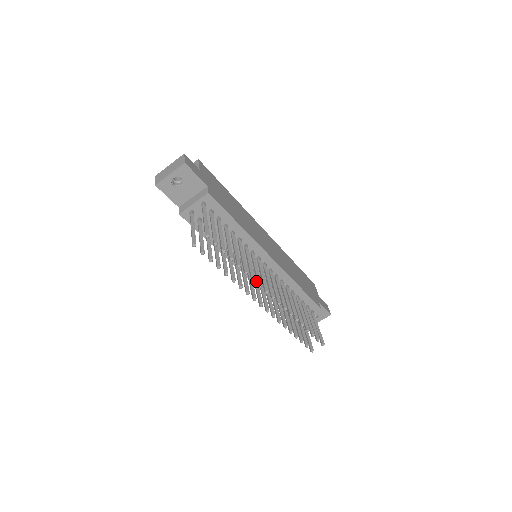
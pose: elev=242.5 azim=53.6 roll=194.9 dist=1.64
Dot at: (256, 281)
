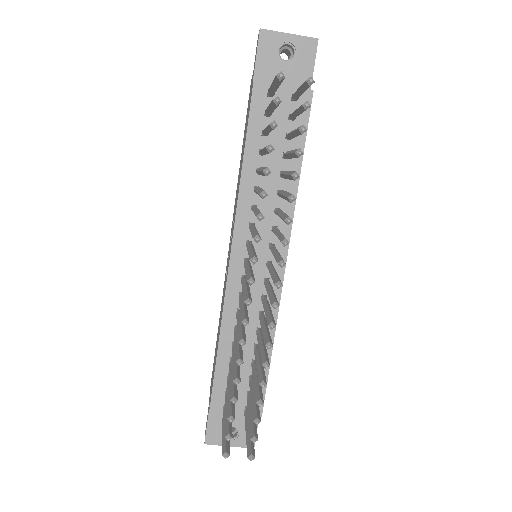
Dot at: (250, 265)
